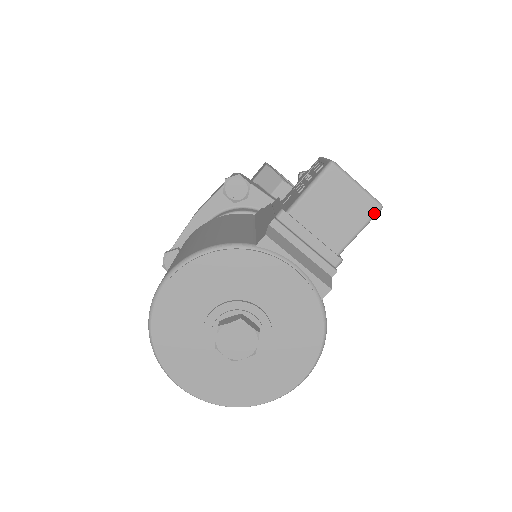
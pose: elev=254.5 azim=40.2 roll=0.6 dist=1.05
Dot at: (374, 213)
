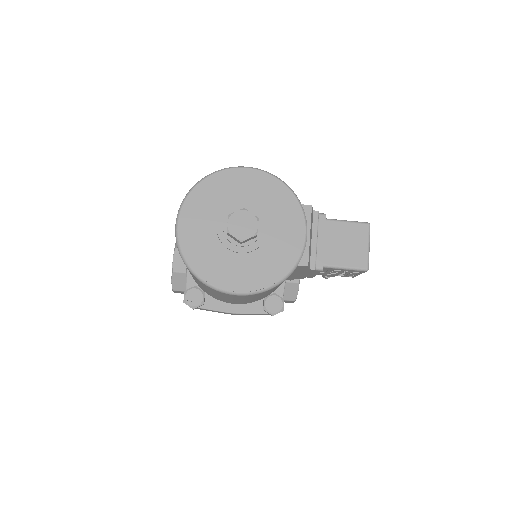
Dot at: (362, 268)
